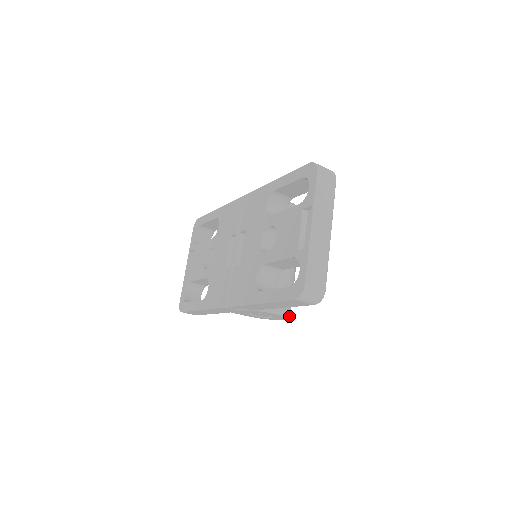
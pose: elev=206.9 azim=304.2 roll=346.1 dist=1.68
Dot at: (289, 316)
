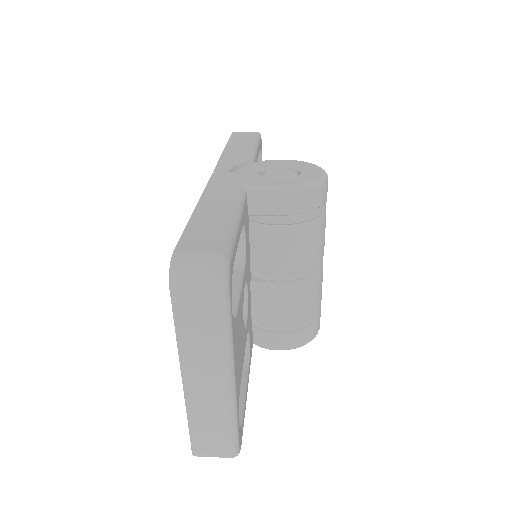
Dot at: (309, 341)
